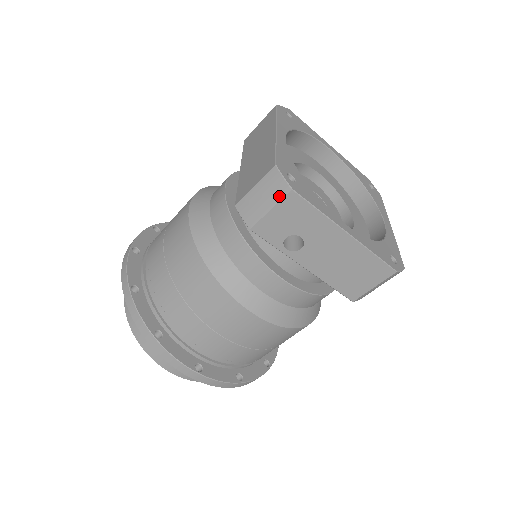
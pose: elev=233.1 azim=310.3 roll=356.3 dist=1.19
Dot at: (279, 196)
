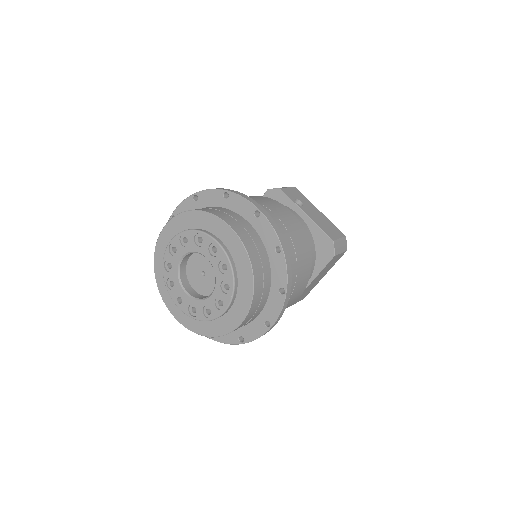
Dot at: (290, 187)
